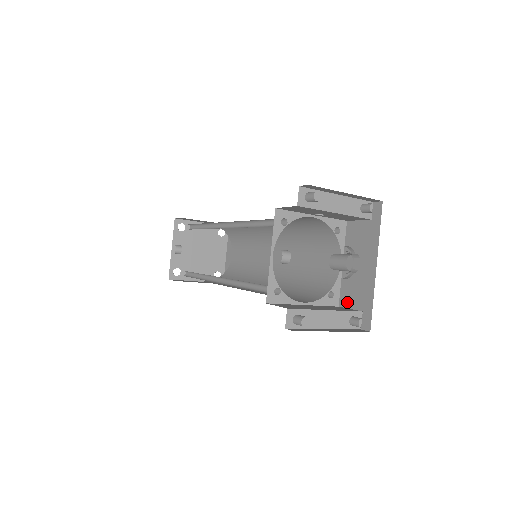
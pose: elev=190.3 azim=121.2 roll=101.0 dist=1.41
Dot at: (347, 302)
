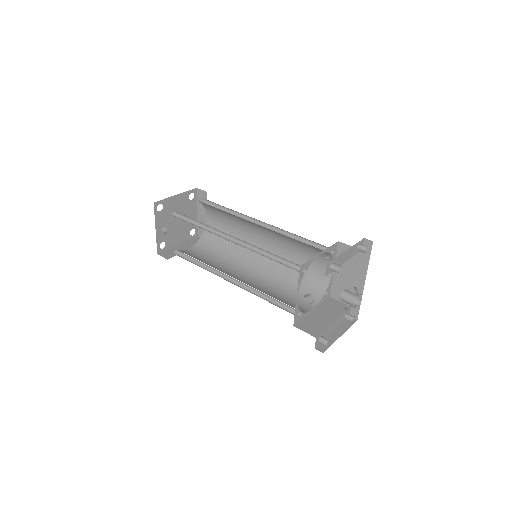
Dot at: (338, 297)
